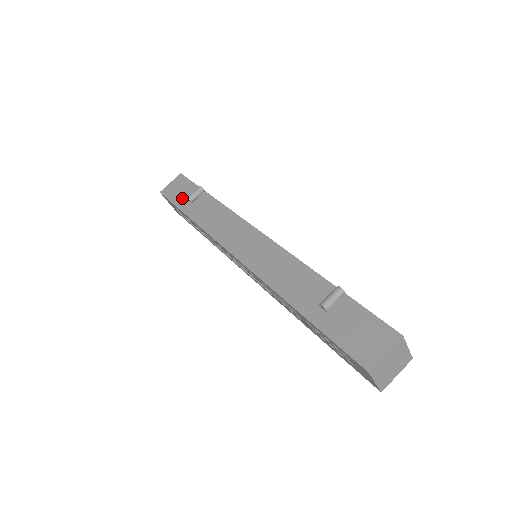
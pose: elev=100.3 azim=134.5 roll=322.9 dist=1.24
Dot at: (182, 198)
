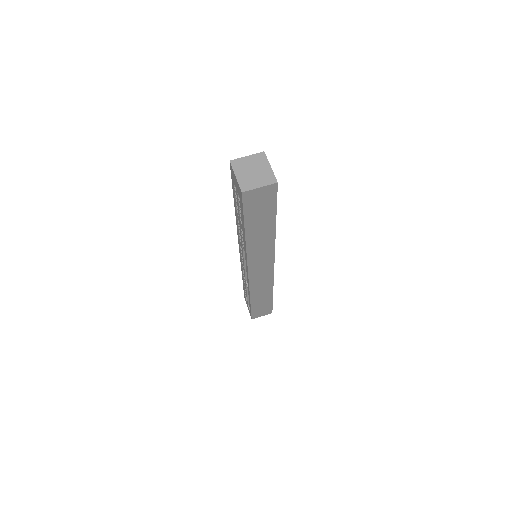
Dot at: occluded
